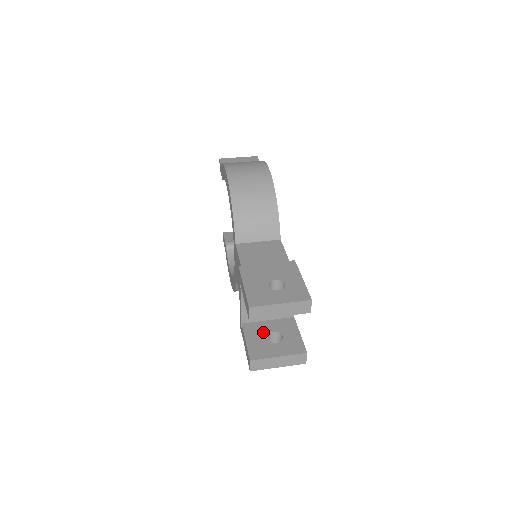
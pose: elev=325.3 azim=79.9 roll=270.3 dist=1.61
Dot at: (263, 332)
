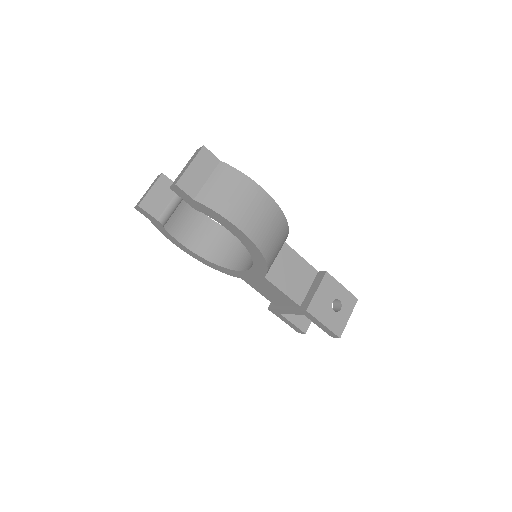
Dot at: occluded
